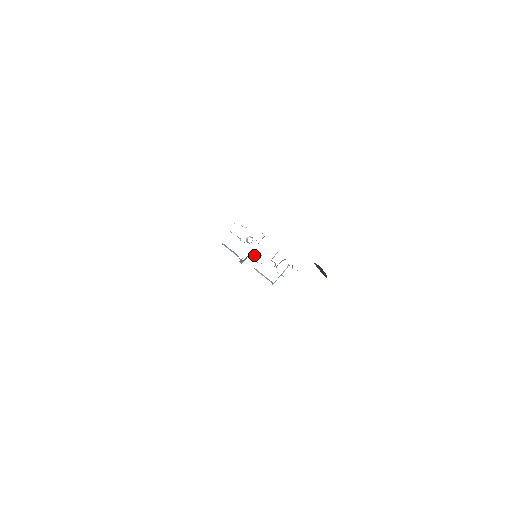
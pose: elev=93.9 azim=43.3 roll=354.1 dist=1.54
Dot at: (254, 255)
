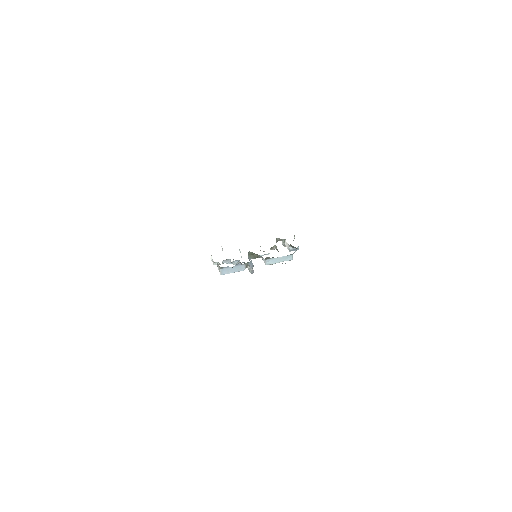
Dot at: (254, 258)
